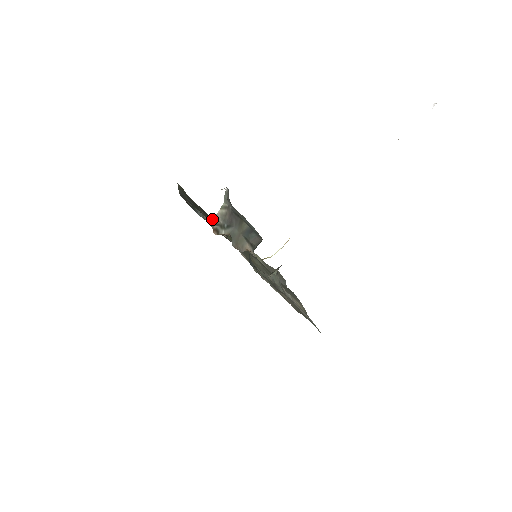
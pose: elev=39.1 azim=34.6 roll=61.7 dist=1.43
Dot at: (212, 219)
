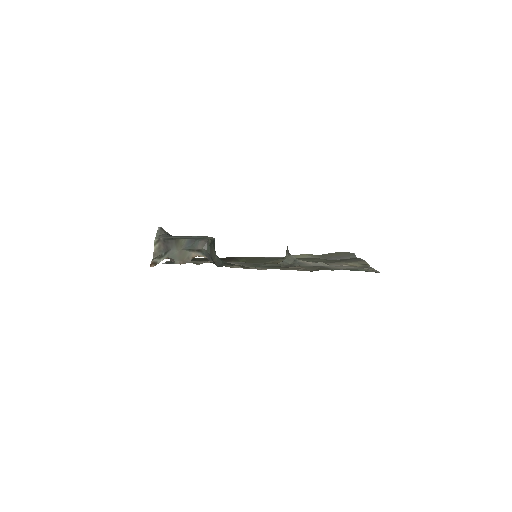
Dot at: (221, 259)
